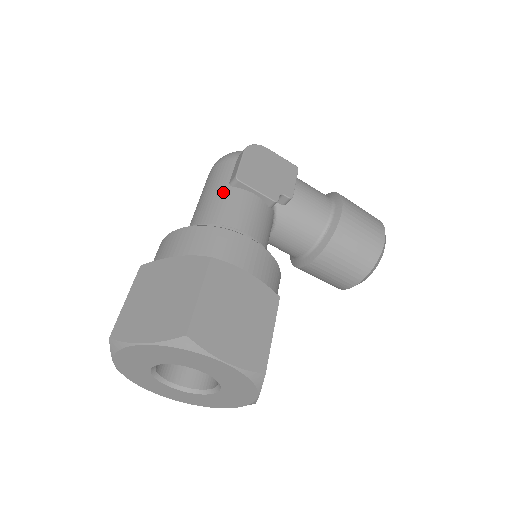
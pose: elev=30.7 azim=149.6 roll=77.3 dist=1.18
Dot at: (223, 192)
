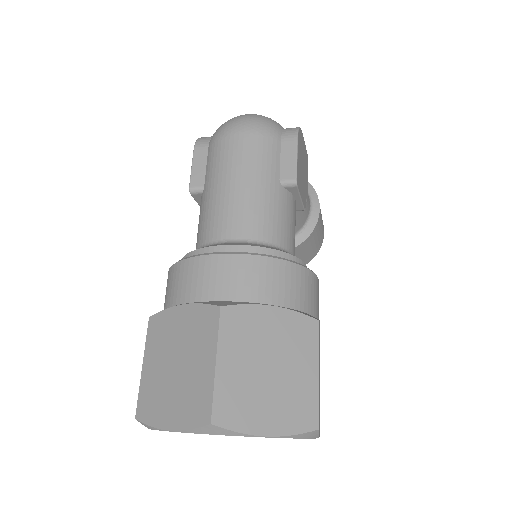
Dot at: (276, 193)
